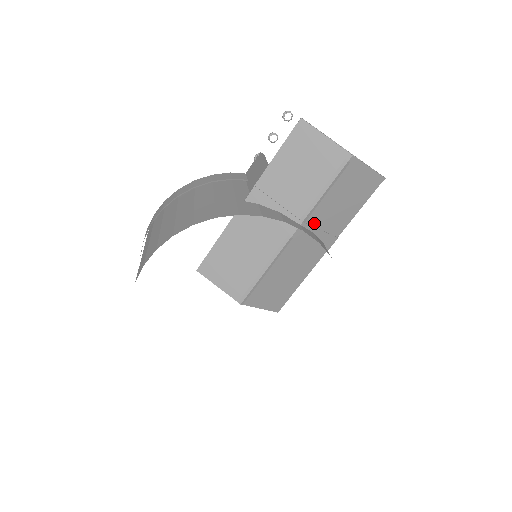
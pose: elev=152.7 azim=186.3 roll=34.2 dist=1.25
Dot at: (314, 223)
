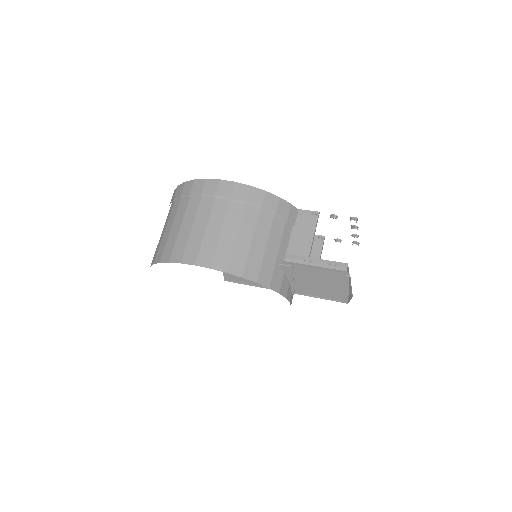
Dot at: occluded
